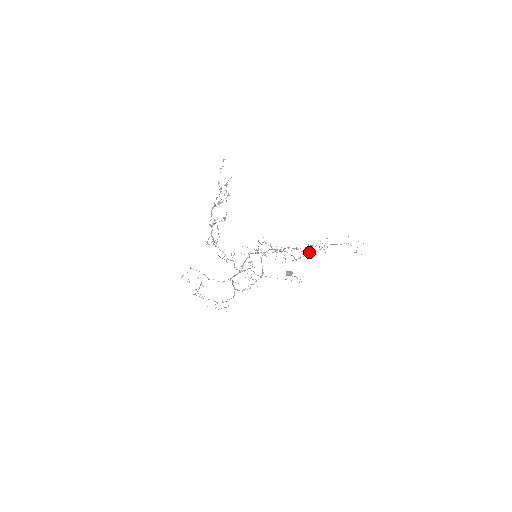
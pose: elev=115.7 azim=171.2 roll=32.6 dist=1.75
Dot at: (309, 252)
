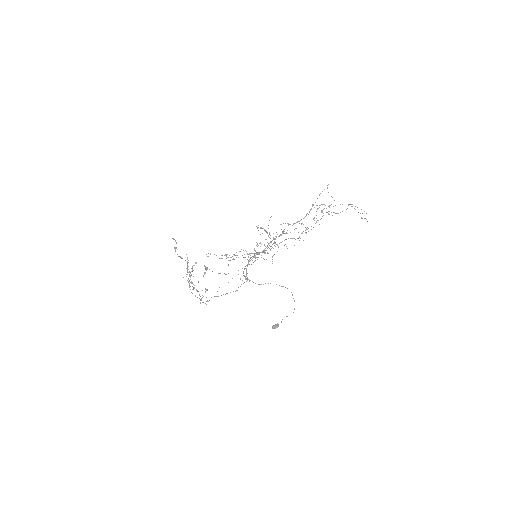
Dot at: occluded
